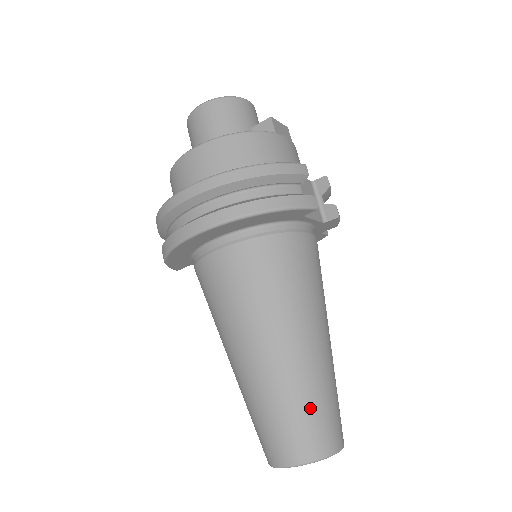
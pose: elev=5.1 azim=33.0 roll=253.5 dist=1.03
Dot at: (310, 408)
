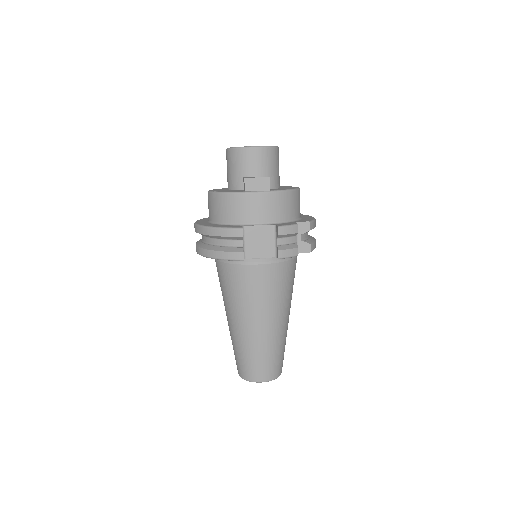
Dot at: (243, 357)
